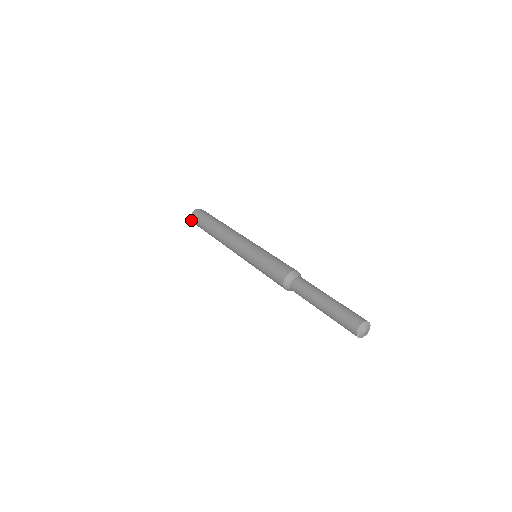
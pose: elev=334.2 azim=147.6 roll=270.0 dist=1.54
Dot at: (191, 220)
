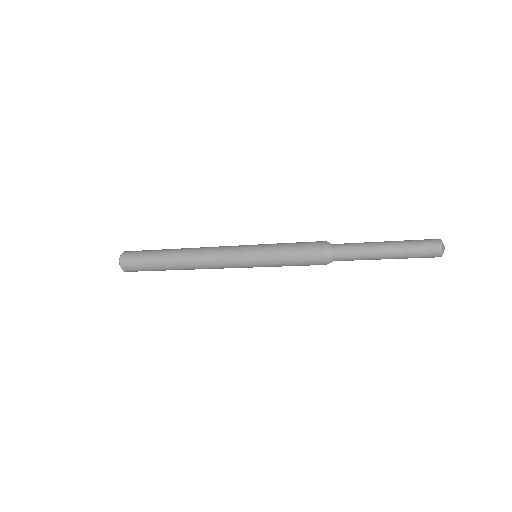
Dot at: (119, 263)
